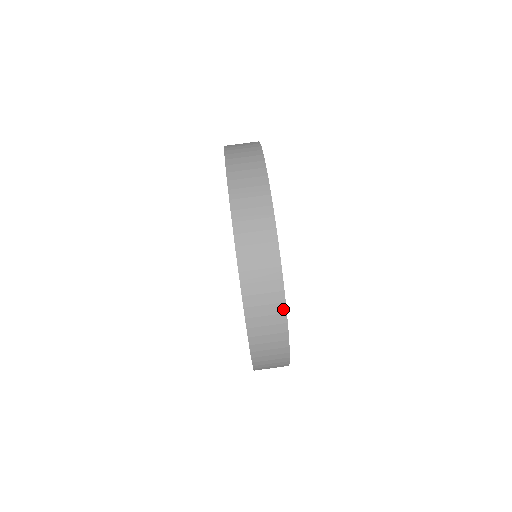
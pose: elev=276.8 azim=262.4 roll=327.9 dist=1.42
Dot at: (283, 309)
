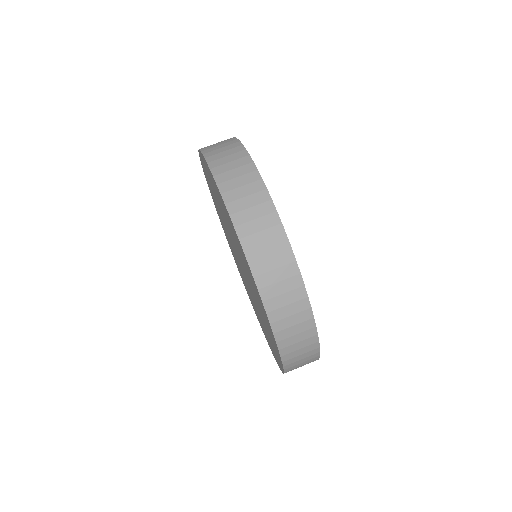
Dot at: (317, 346)
